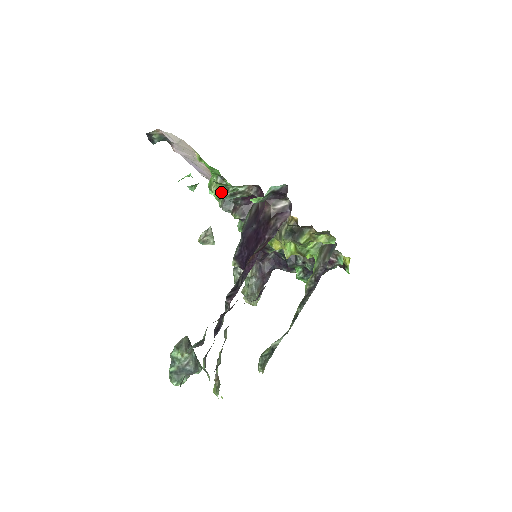
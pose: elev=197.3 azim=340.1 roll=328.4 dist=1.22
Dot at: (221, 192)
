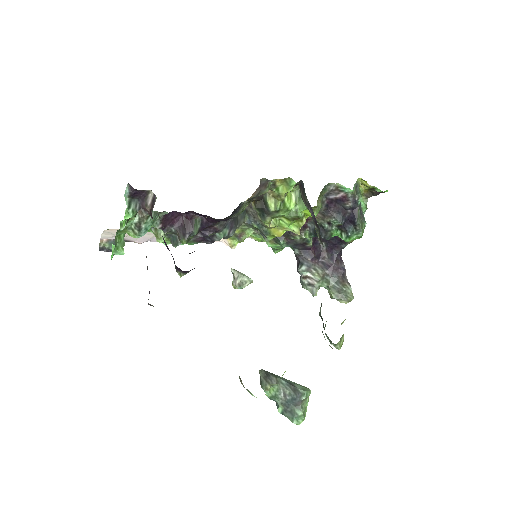
Dot at: (134, 235)
